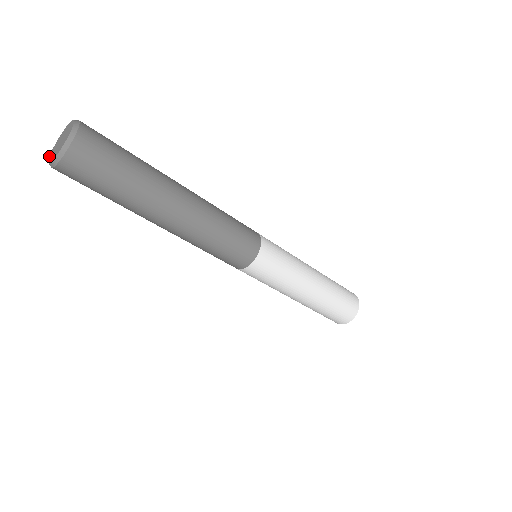
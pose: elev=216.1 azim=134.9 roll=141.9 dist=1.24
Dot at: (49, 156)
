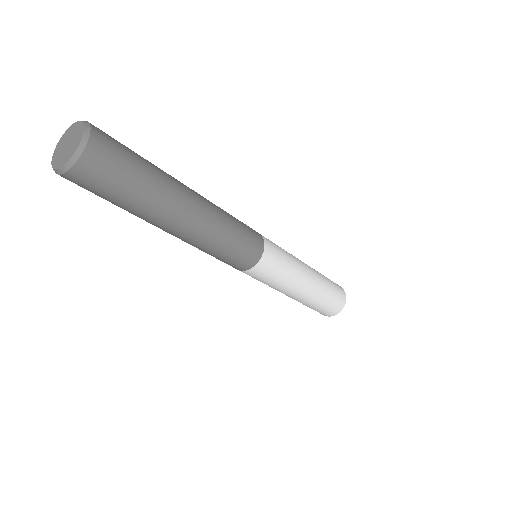
Dot at: occluded
